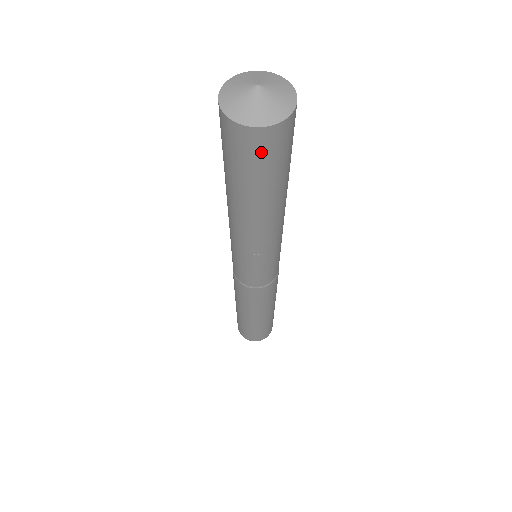
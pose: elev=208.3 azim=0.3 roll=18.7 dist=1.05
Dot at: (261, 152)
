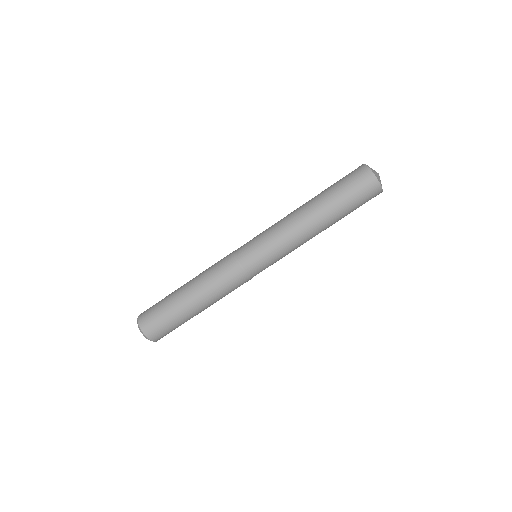
Dot at: (359, 180)
